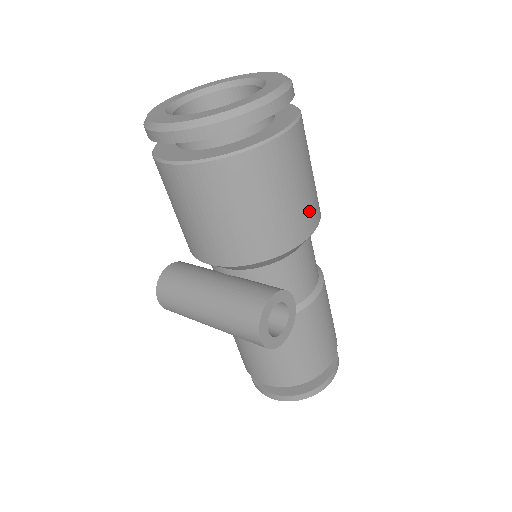
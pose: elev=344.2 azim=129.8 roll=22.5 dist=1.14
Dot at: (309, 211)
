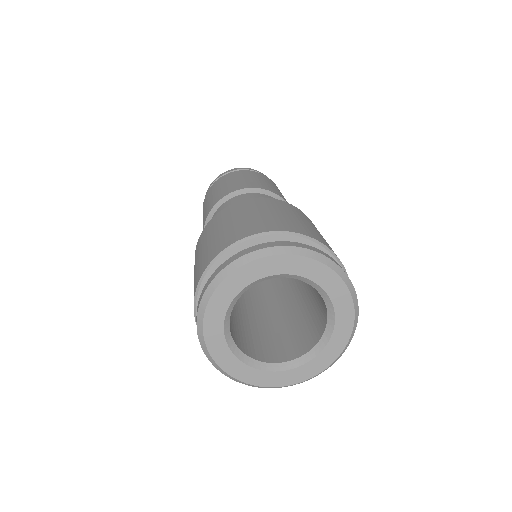
Dot at: occluded
